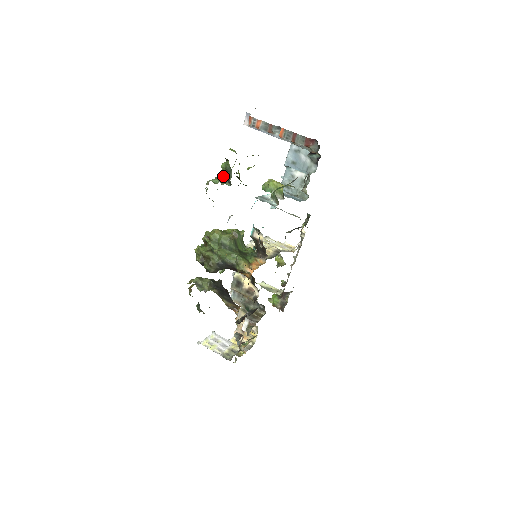
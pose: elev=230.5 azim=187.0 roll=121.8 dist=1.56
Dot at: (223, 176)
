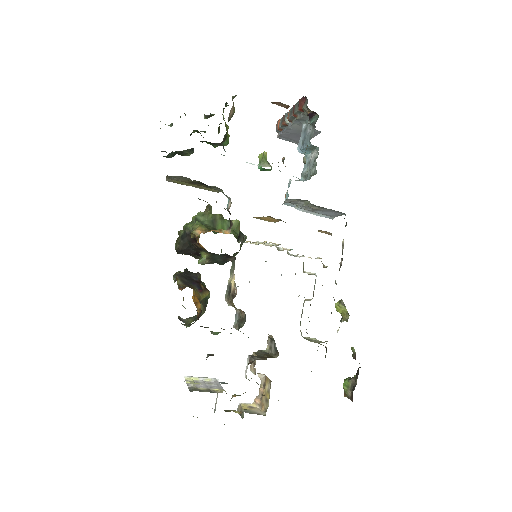
Dot at: (172, 124)
